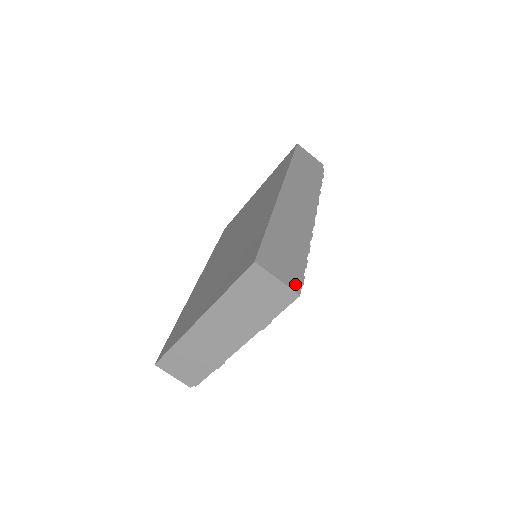
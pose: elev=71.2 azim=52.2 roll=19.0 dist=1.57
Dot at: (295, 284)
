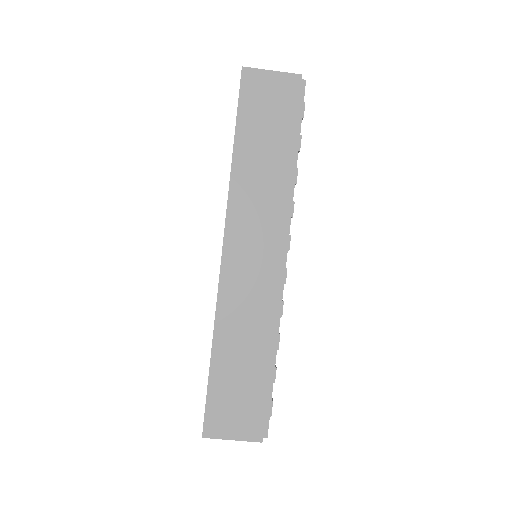
Dot at: (257, 431)
